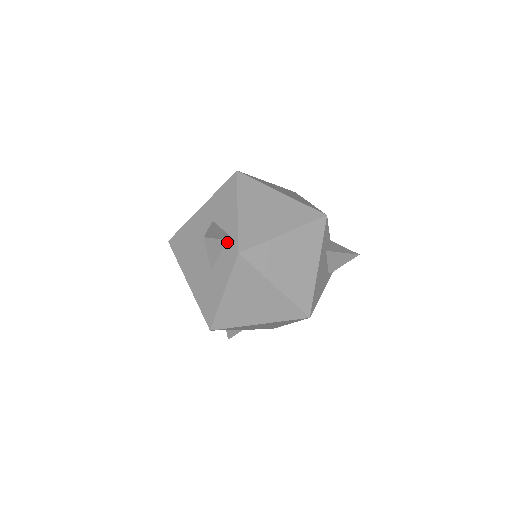
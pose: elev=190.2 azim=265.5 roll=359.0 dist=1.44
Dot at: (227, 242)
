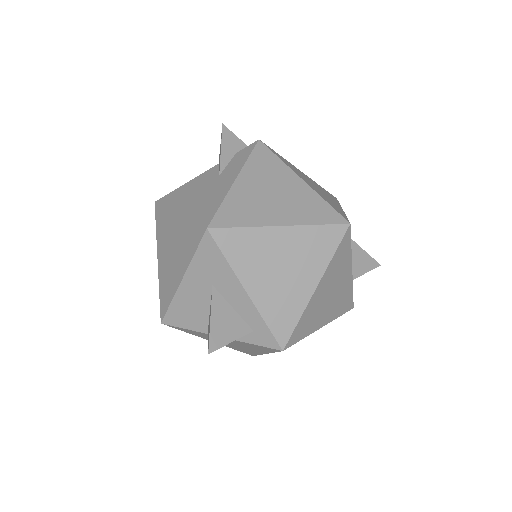
Dot at: (243, 146)
